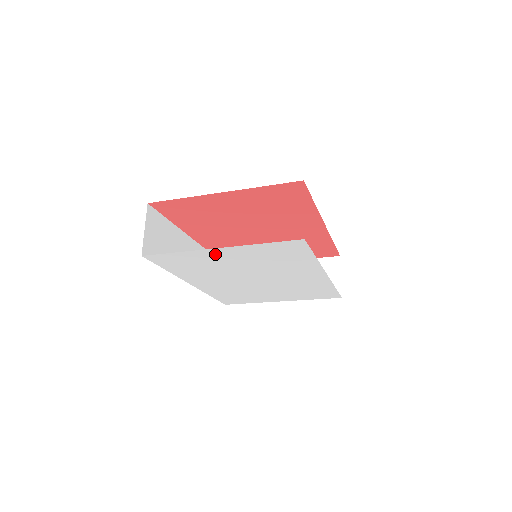
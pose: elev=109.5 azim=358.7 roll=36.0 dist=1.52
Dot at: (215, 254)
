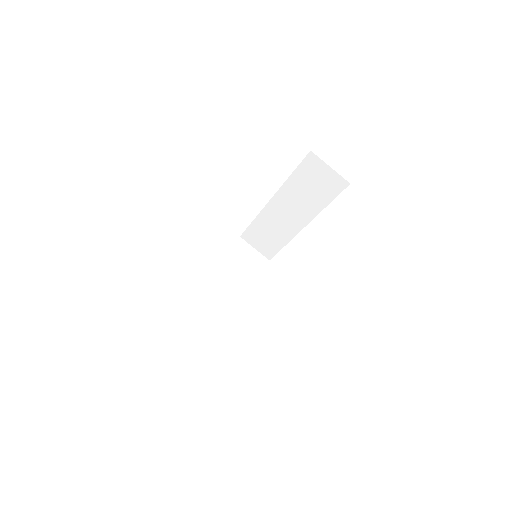
Dot at: occluded
